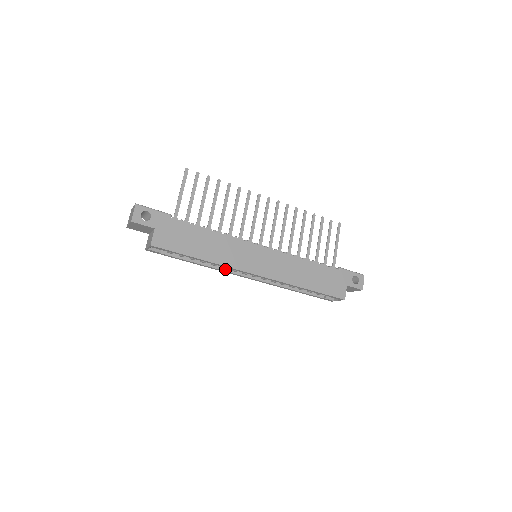
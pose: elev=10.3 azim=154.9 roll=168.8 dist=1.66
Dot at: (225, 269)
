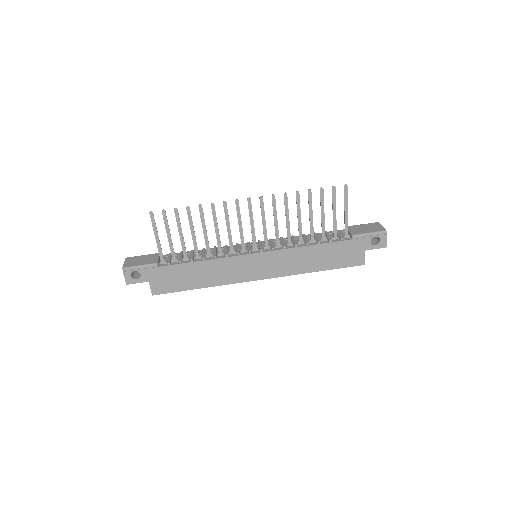
Dot at: occluded
